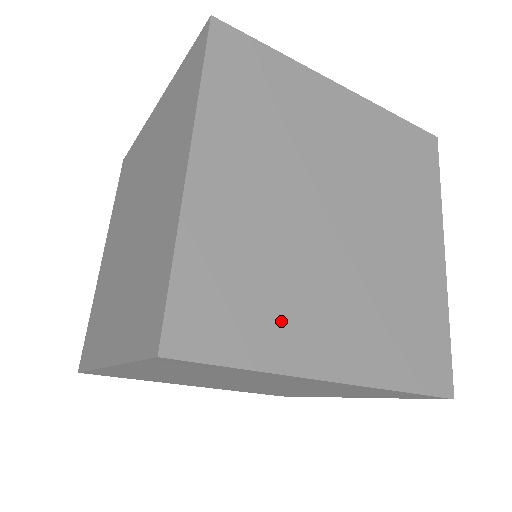
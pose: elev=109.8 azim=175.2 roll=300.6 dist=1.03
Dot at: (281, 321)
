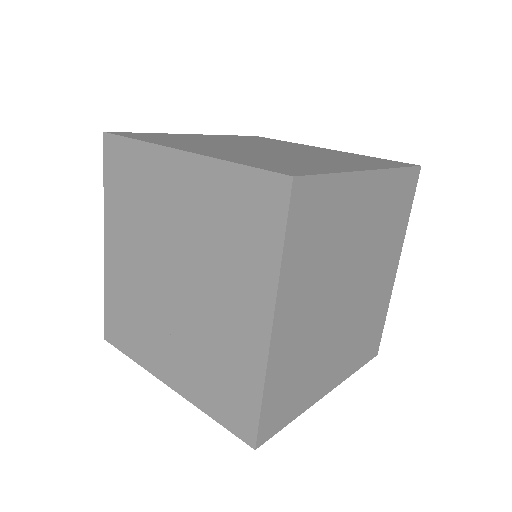
Dot at: (177, 143)
